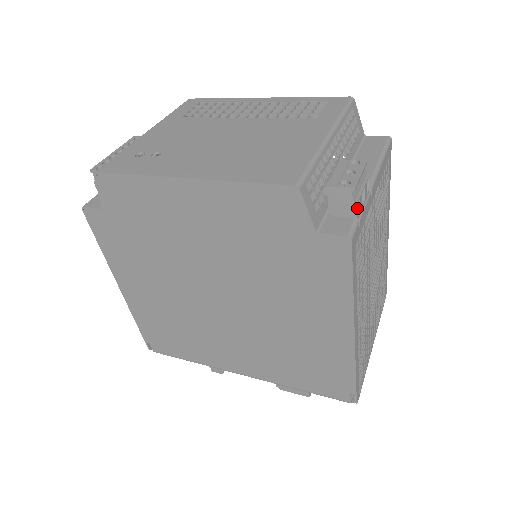
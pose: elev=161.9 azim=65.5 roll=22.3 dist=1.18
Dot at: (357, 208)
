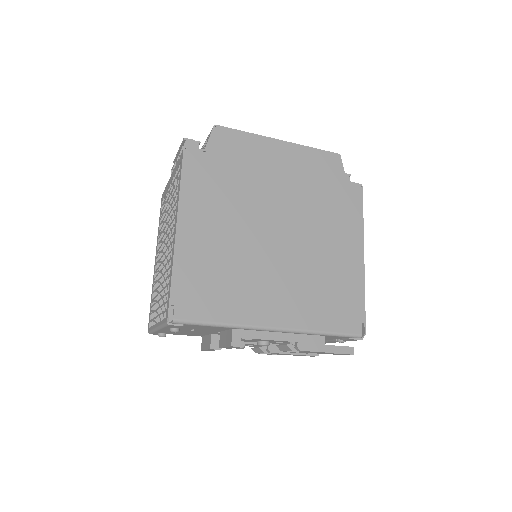
Dot at: occluded
